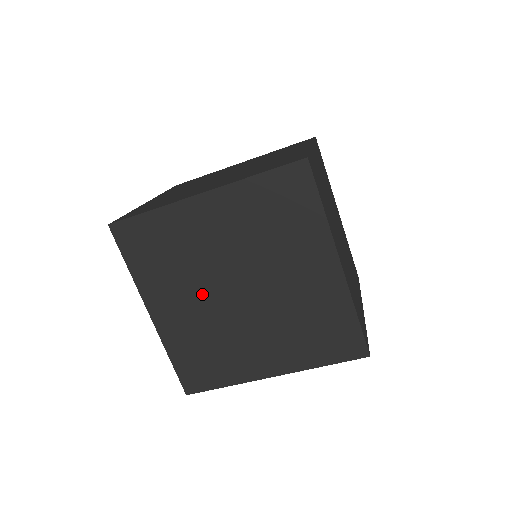
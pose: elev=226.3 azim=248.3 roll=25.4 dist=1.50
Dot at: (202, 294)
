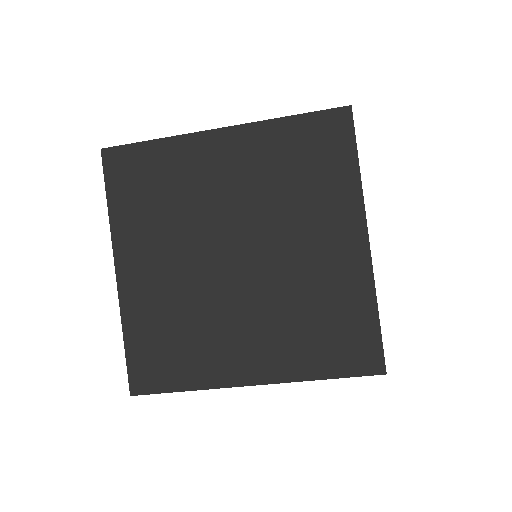
Dot at: (189, 253)
